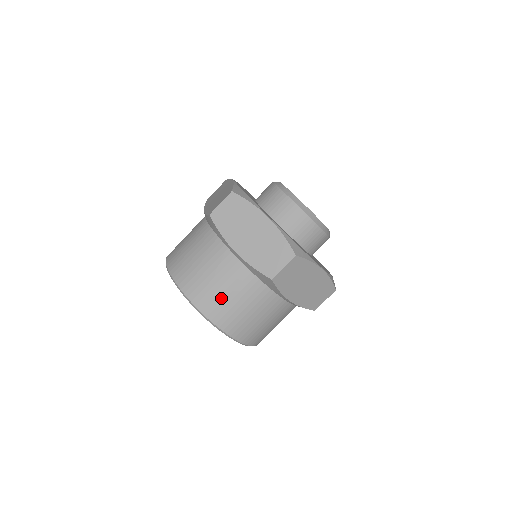
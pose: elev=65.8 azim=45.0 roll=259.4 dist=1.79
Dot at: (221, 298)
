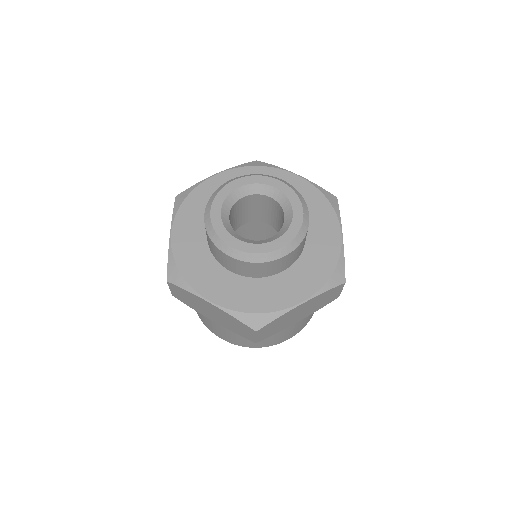
Dot at: (239, 339)
